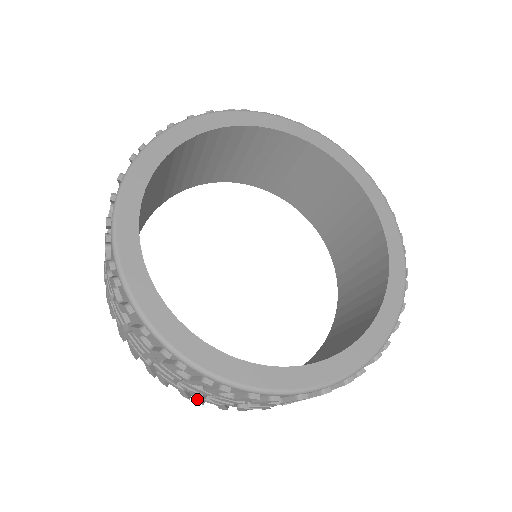
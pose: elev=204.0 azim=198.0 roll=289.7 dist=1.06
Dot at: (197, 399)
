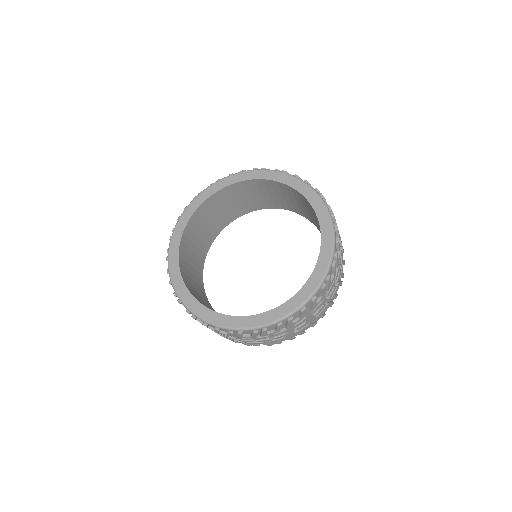
Dot at: (273, 342)
